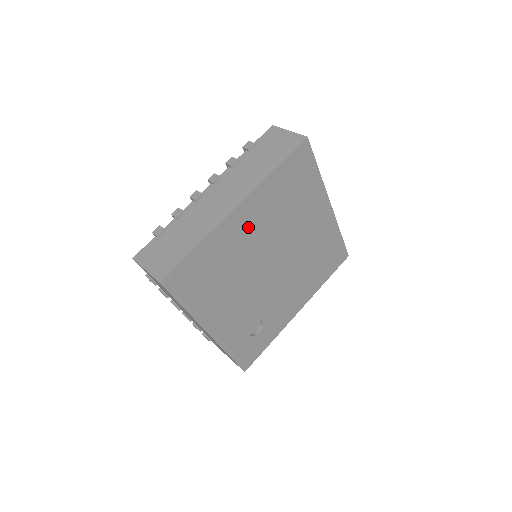
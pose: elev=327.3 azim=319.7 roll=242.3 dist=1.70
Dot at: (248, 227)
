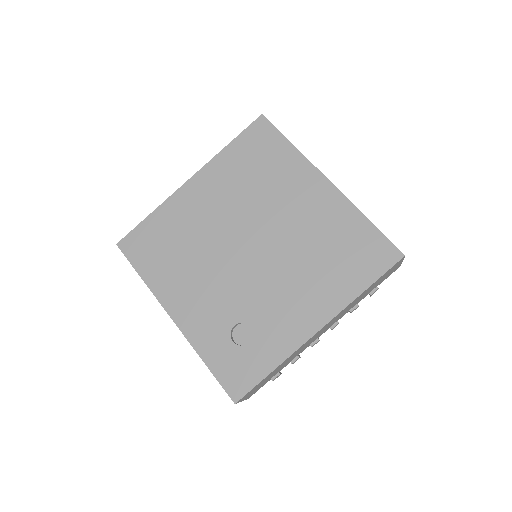
Dot at: (205, 201)
